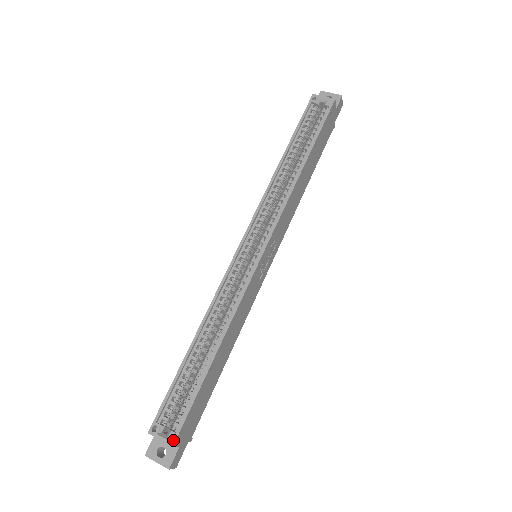
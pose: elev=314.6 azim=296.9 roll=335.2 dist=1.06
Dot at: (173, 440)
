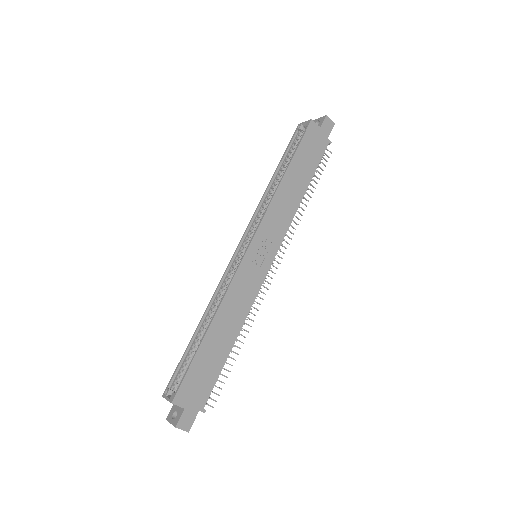
Dot at: (172, 398)
